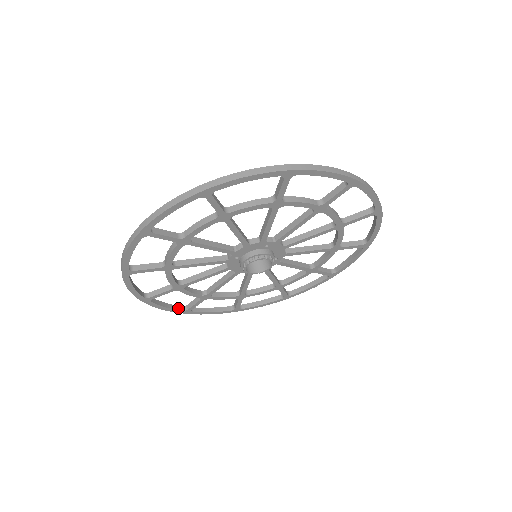
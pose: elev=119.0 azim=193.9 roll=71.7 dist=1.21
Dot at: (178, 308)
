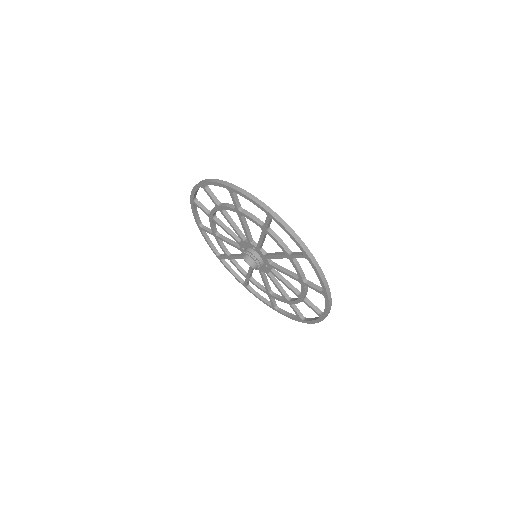
Dot at: (240, 279)
